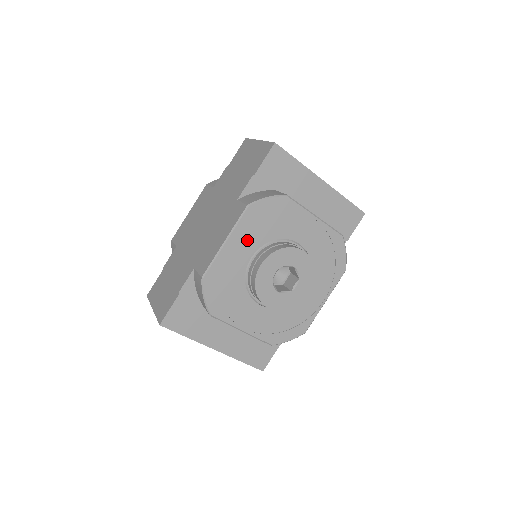
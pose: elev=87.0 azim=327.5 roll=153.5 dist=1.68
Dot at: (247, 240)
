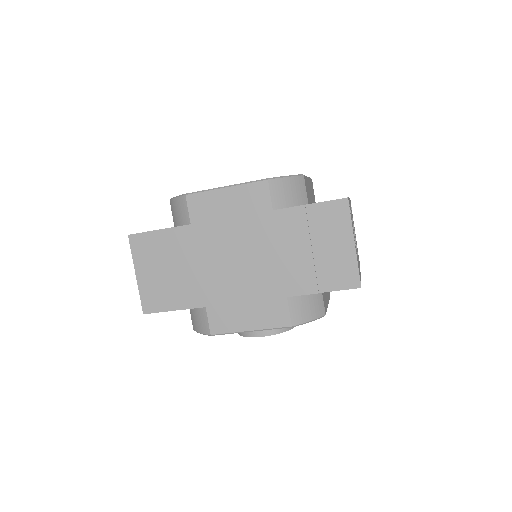
Dot at: occluded
